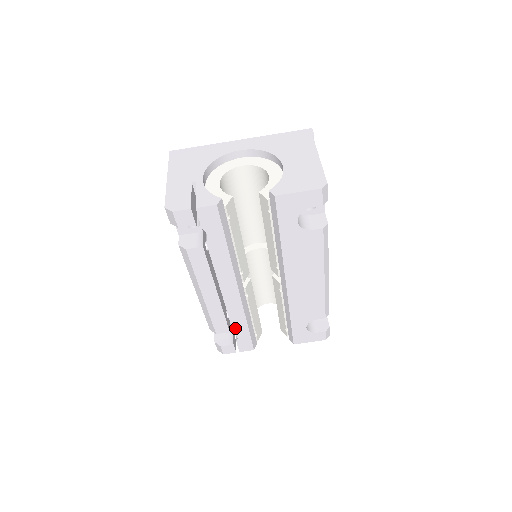
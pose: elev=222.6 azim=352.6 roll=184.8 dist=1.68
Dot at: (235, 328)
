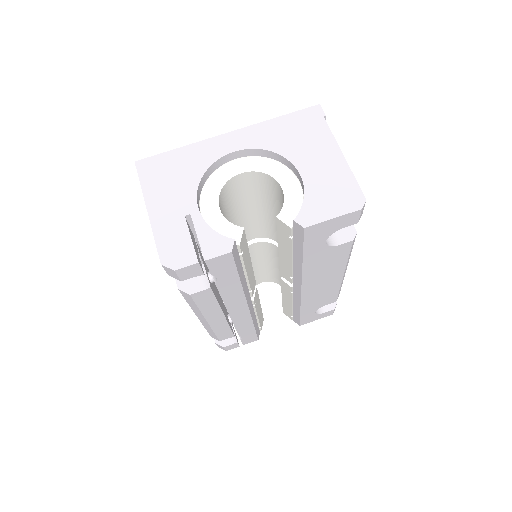
Dot at: (240, 332)
